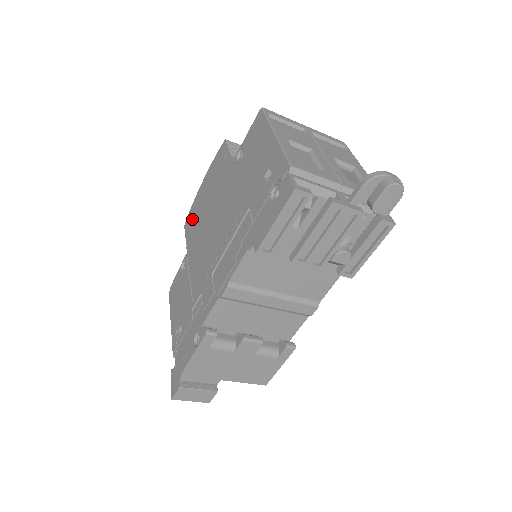
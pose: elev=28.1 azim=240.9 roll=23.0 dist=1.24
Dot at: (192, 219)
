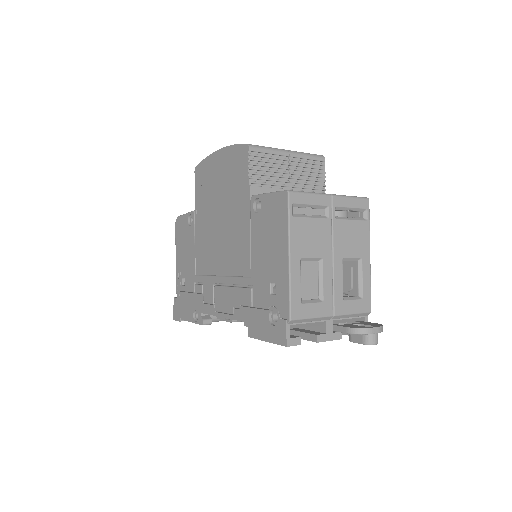
Dot at: (203, 180)
